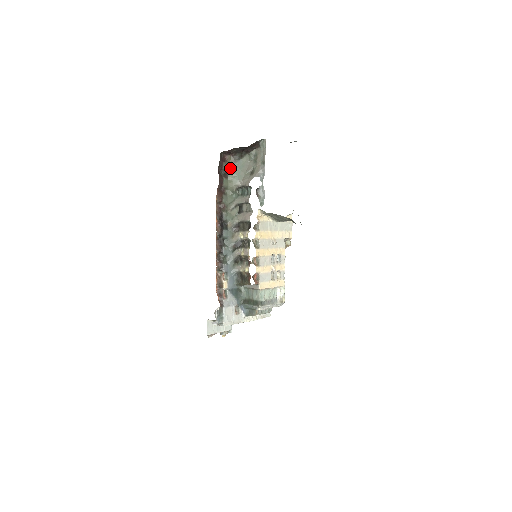
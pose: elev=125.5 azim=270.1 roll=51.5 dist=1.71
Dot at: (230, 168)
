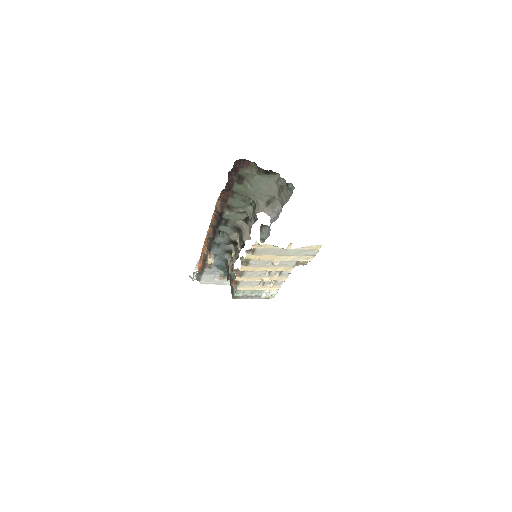
Dot at: (249, 176)
